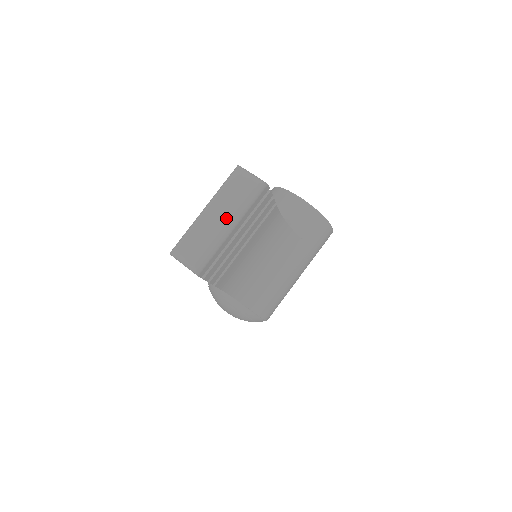
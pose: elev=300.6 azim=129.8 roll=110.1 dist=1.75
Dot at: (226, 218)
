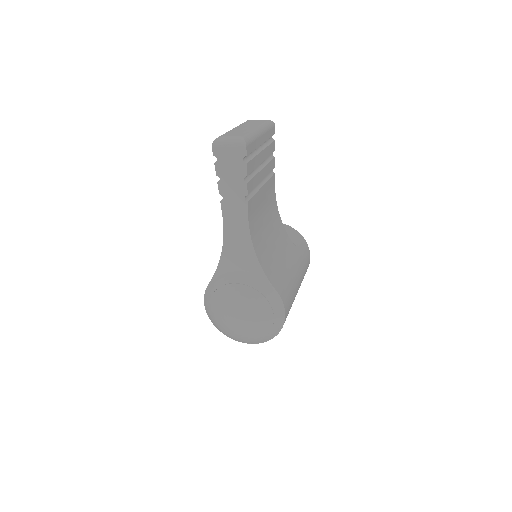
Dot at: (254, 126)
